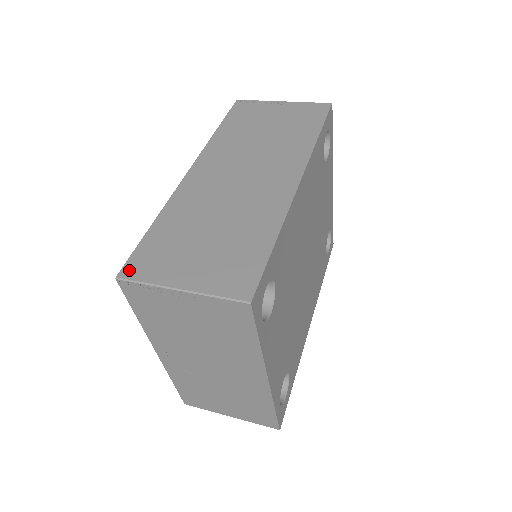
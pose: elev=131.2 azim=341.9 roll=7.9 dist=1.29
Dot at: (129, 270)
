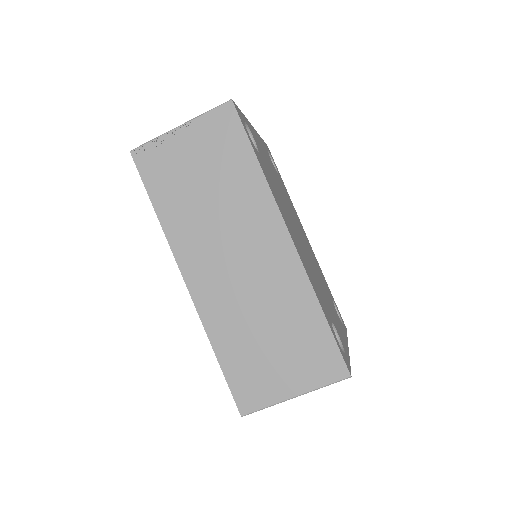
Dot at: (244, 406)
